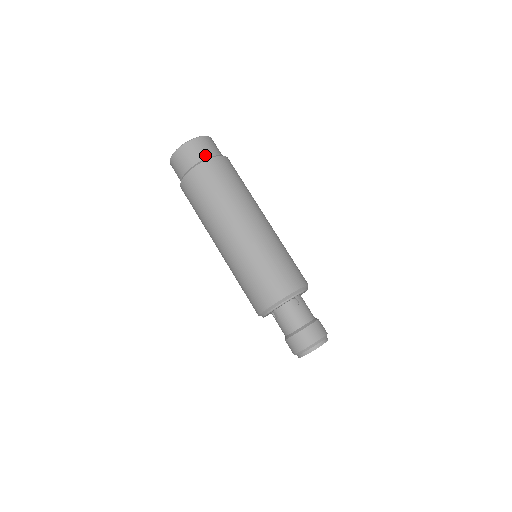
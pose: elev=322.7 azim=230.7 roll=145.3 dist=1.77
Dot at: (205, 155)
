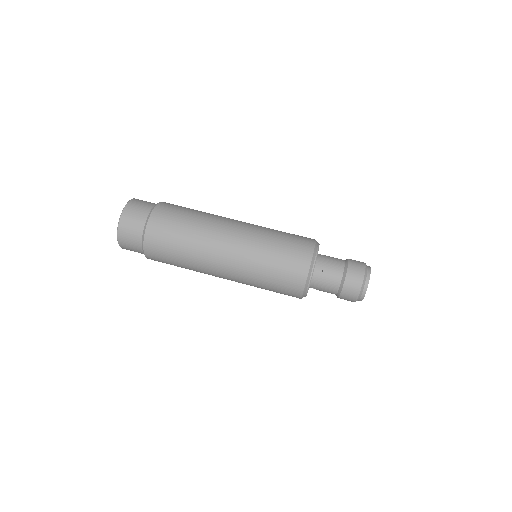
Dot at: (140, 229)
